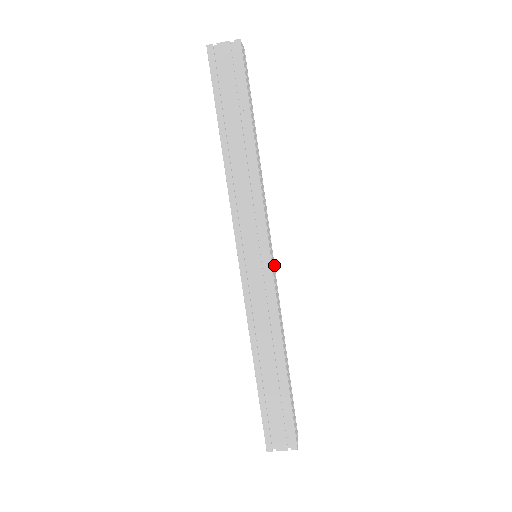
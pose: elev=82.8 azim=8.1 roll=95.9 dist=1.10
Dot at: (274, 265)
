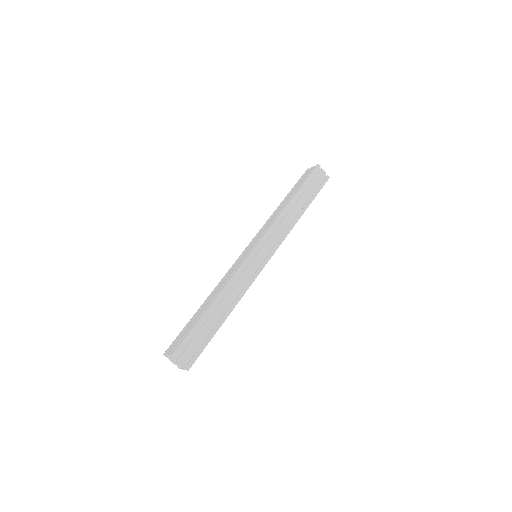
Dot at: (262, 267)
